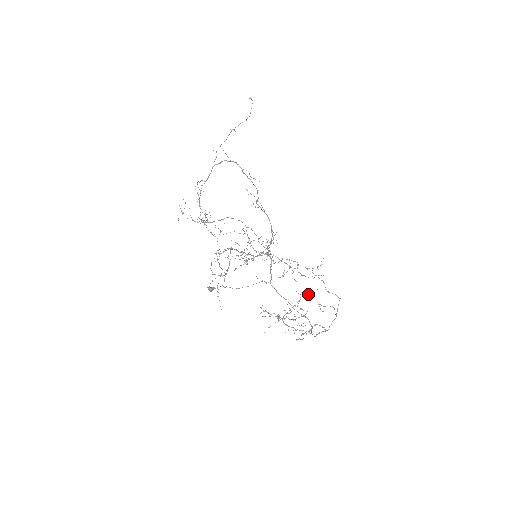
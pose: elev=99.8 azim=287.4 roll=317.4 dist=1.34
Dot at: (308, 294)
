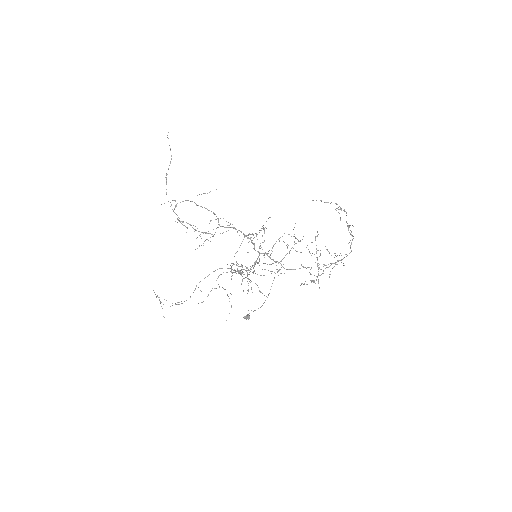
Dot at: occluded
